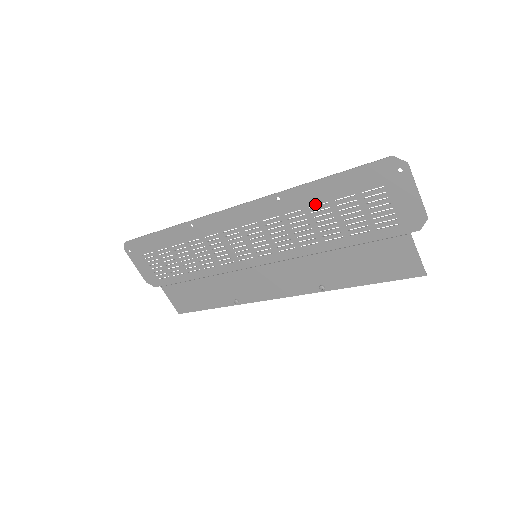
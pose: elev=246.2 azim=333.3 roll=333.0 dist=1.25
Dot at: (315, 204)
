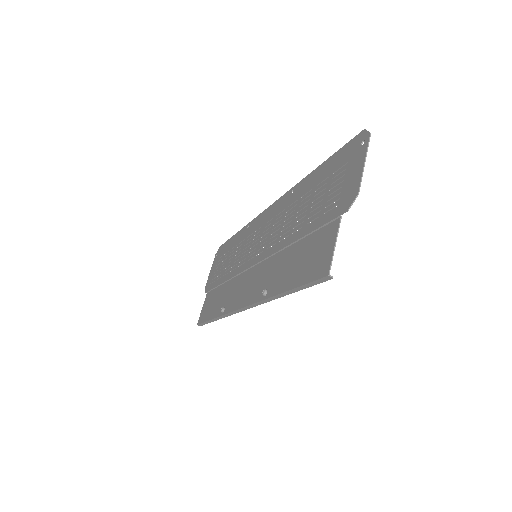
Dot at: (306, 192)
